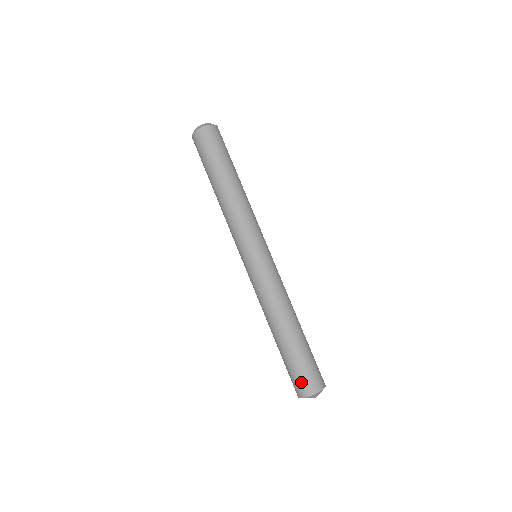
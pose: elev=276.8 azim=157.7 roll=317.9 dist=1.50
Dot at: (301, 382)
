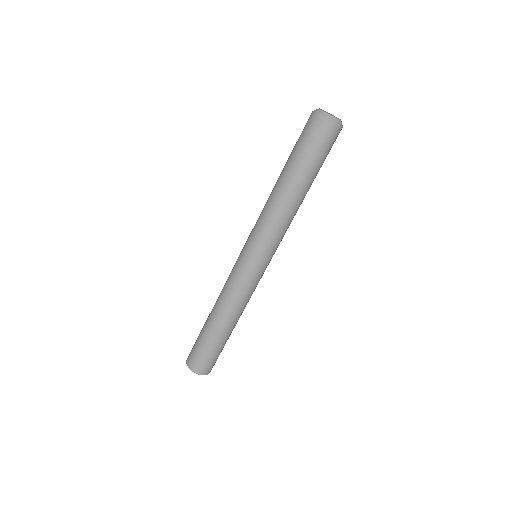
Dot at: (193, 356)
